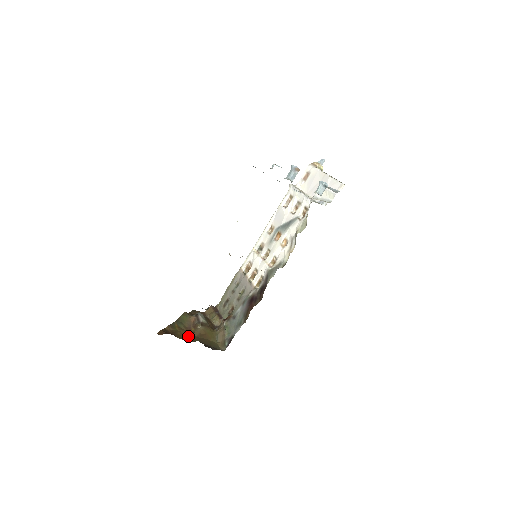
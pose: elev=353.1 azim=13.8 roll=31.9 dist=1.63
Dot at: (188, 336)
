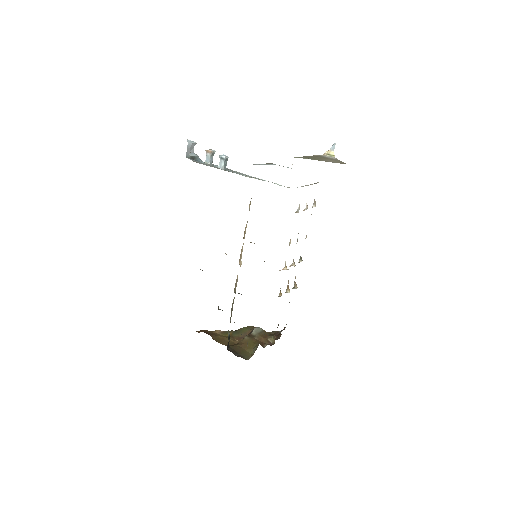
Dot at: (227, 341)
